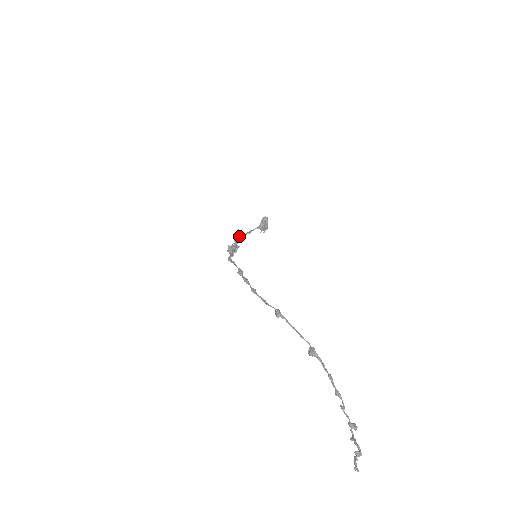
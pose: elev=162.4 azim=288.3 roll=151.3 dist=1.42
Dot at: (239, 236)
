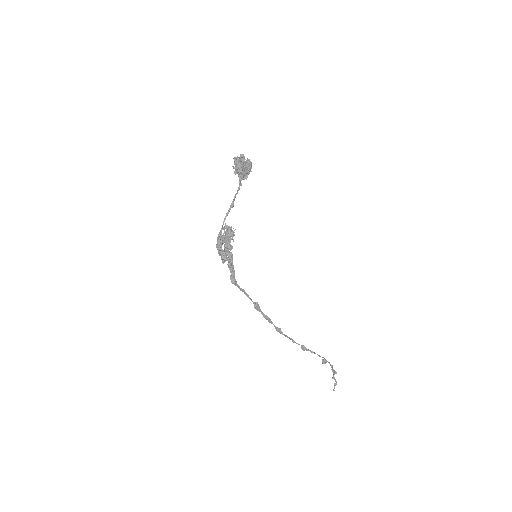
Dot at: occluded
